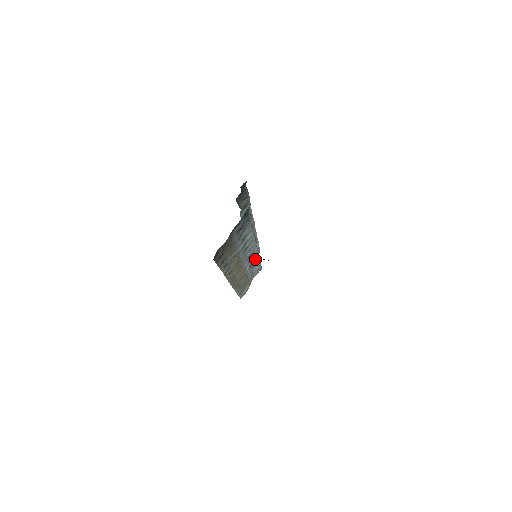
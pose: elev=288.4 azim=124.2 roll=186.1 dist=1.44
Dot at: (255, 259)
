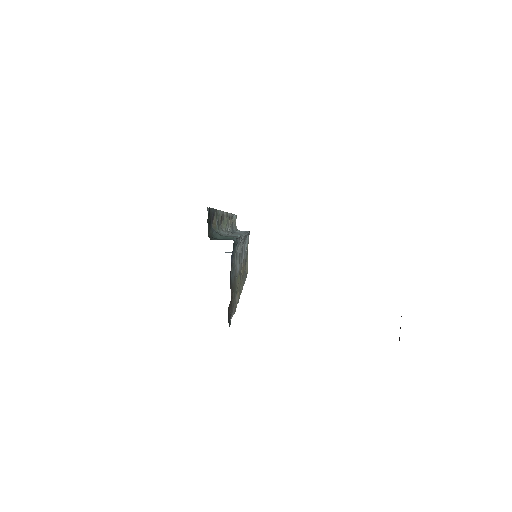
Dot at: occluded
